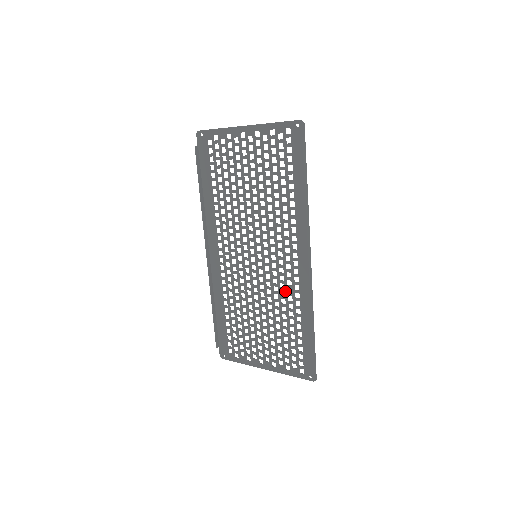
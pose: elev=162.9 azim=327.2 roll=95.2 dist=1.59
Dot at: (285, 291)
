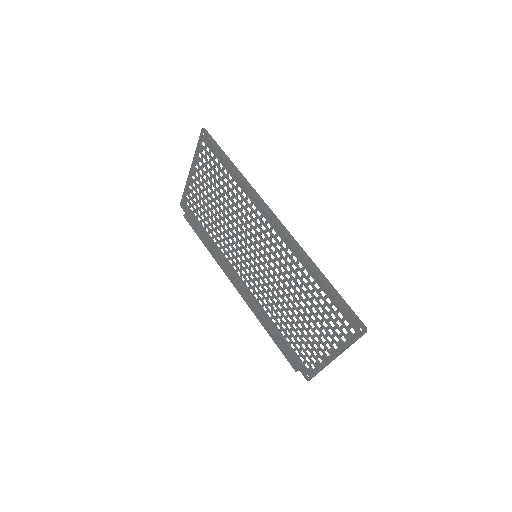
Dot at: (287, 264)
